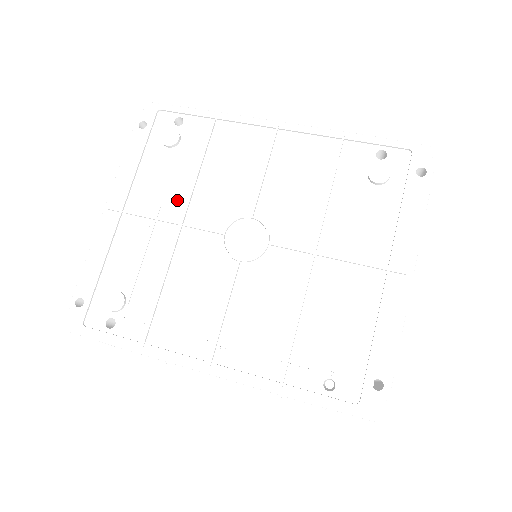
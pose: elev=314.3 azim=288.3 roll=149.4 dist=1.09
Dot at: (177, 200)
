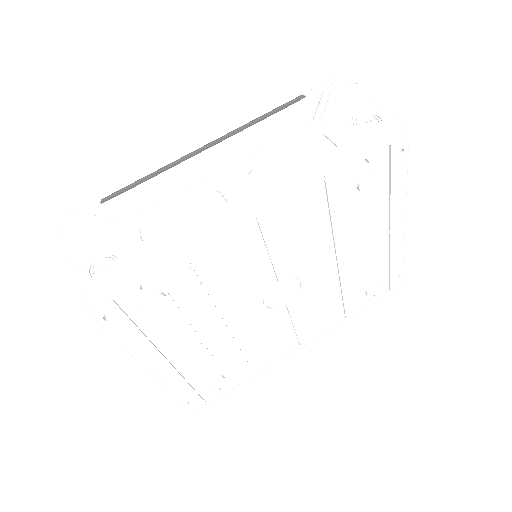
Dot at: (207, 321)
